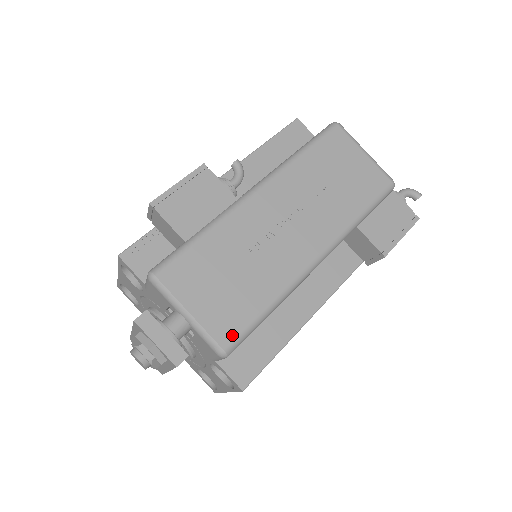
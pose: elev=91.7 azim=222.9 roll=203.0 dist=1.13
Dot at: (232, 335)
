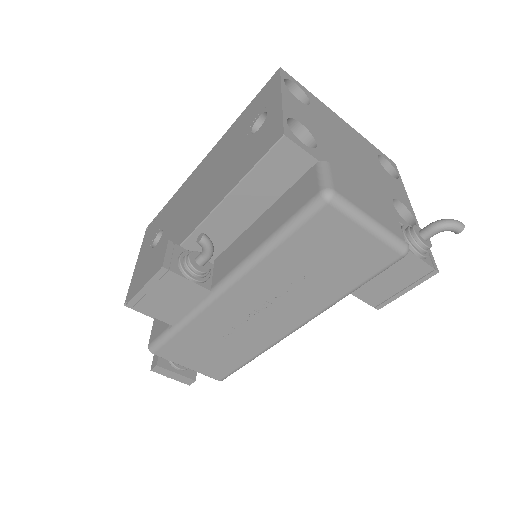
Dot at: (223, 375)
